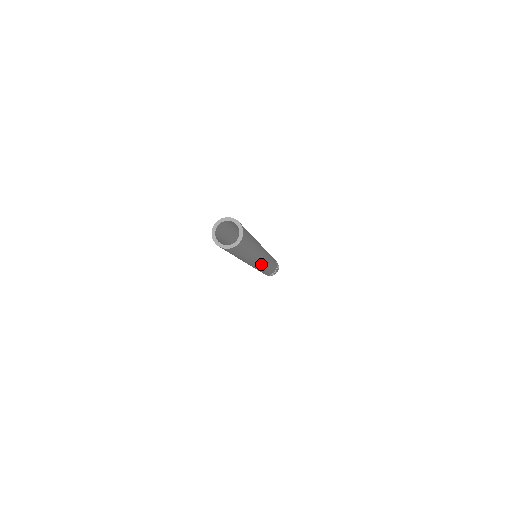
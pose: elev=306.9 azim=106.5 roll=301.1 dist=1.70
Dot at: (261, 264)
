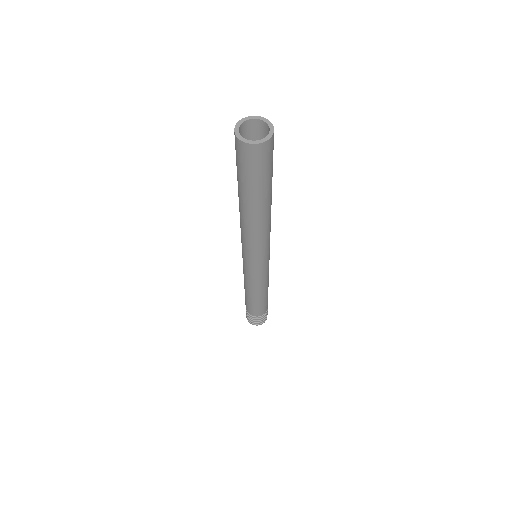
Dot at: (264, 261)
